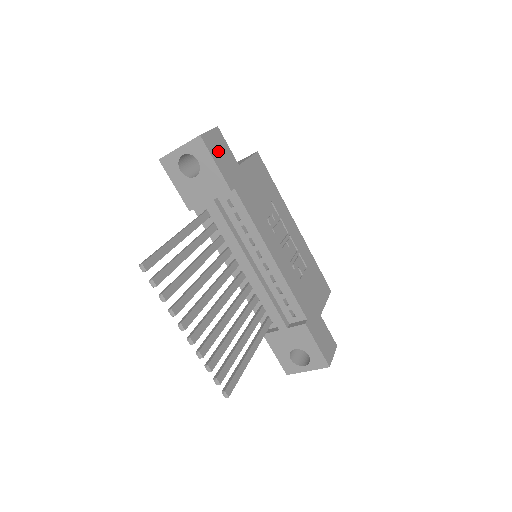
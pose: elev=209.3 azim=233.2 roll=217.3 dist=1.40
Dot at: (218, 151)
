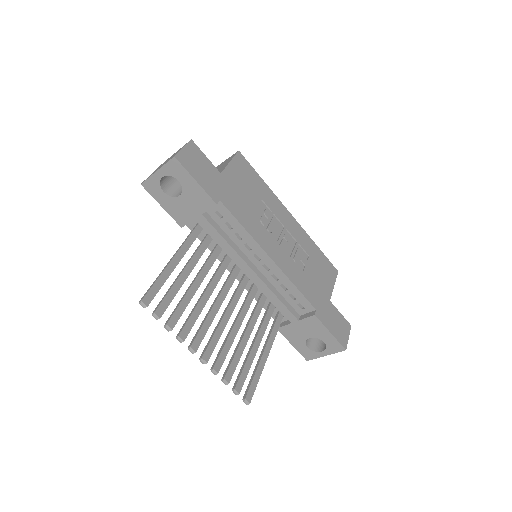
Dot at: (196, 166)
